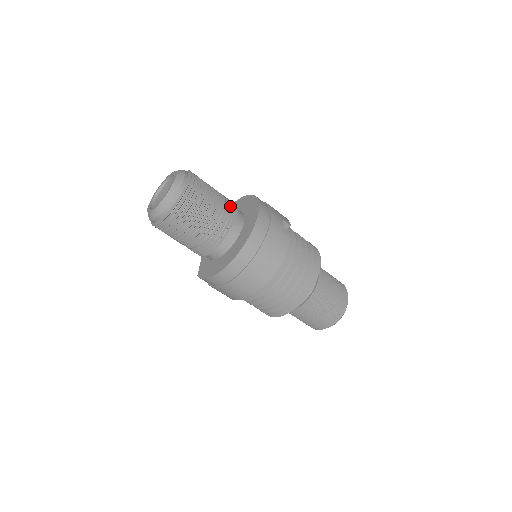
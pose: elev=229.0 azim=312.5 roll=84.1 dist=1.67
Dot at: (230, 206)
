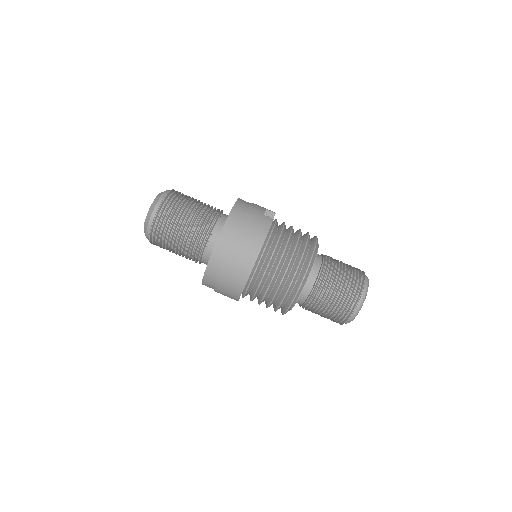
Dot at: occluded
